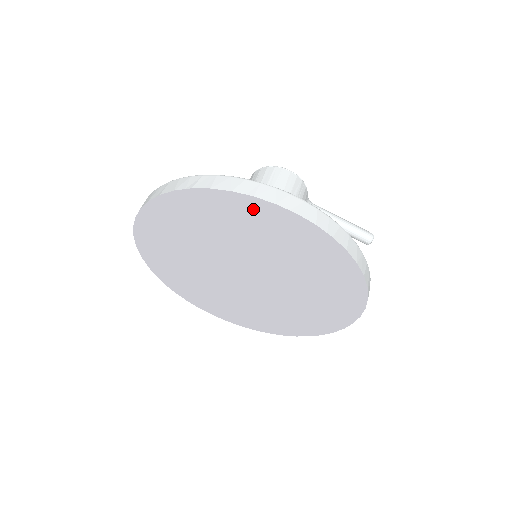
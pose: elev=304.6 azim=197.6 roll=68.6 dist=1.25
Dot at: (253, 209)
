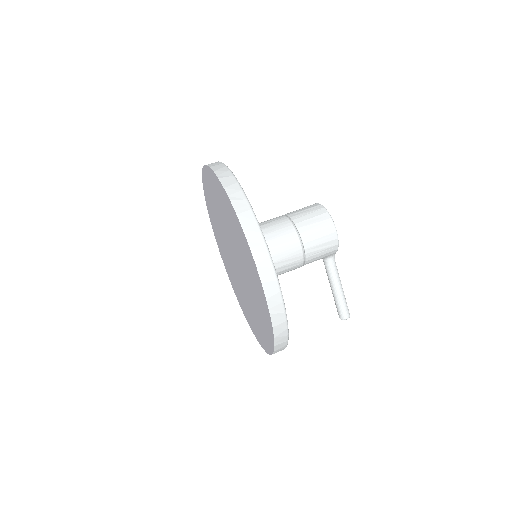
Dot at: (248, 250)
